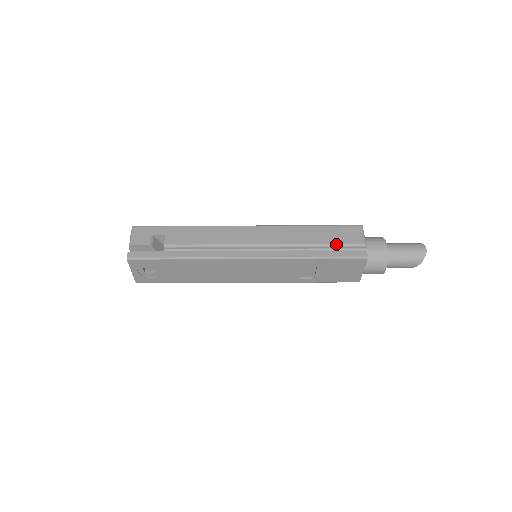
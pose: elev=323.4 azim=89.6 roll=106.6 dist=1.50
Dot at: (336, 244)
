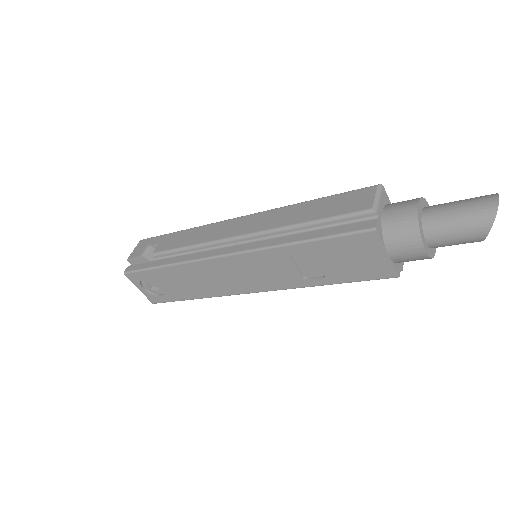
Dot at: (330, 217)
